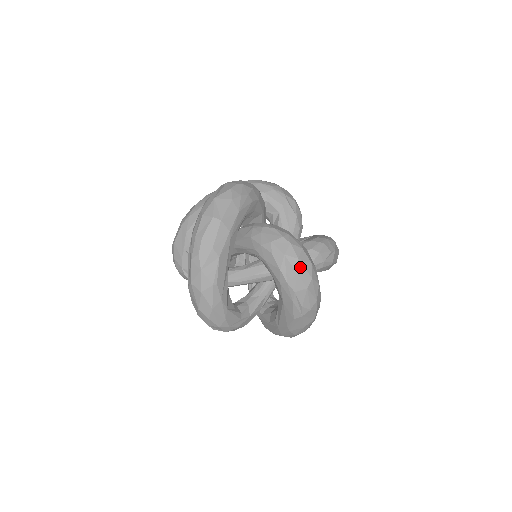
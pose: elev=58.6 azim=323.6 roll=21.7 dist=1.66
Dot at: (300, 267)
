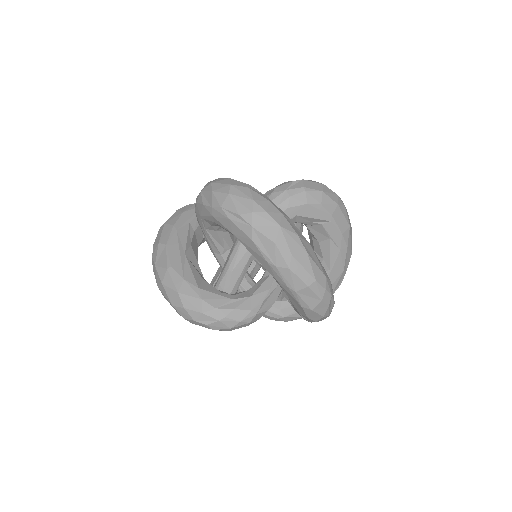
Dot at: (215, 186)
